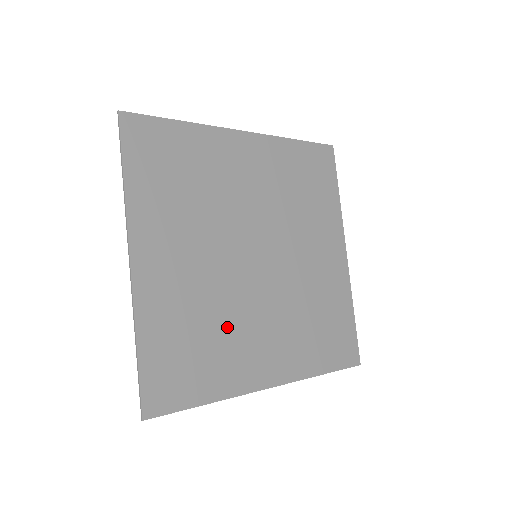
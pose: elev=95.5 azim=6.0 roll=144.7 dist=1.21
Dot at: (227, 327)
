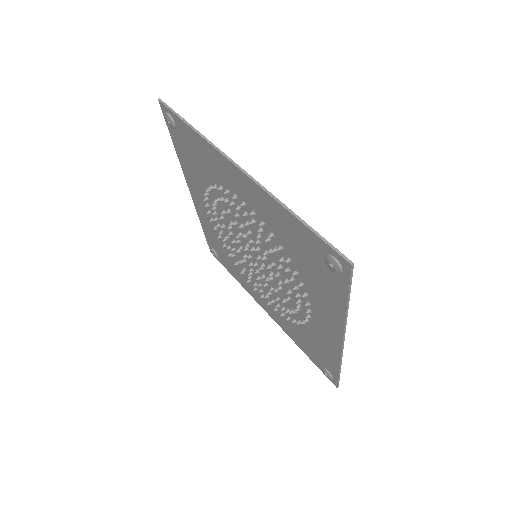
Dot at: occluded
